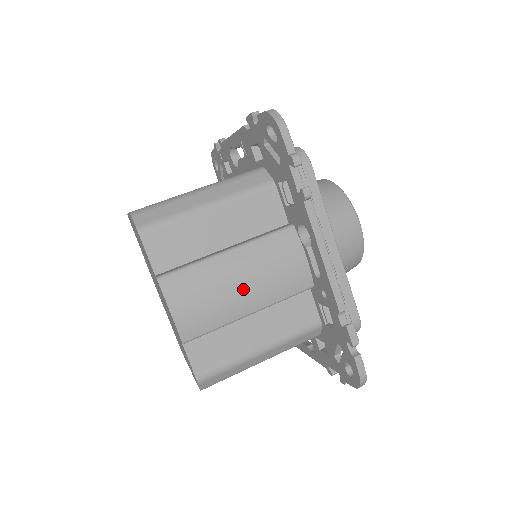
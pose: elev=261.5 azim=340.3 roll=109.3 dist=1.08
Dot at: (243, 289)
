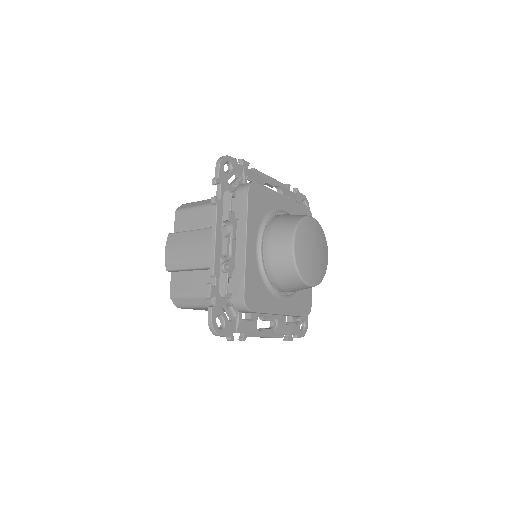
Dot at: (194, 252)
